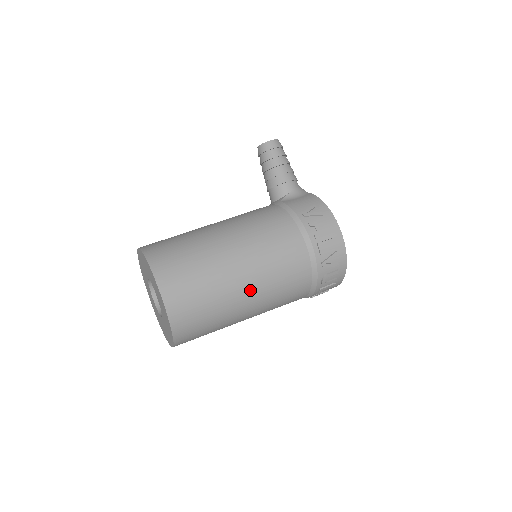
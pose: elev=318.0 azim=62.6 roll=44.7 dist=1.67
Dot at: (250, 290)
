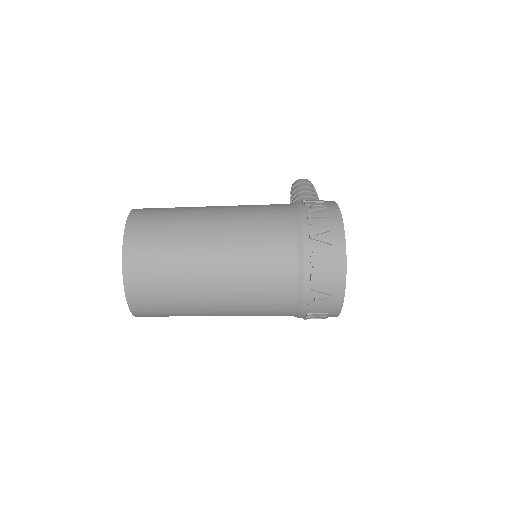
Dot at: (217, 240)
